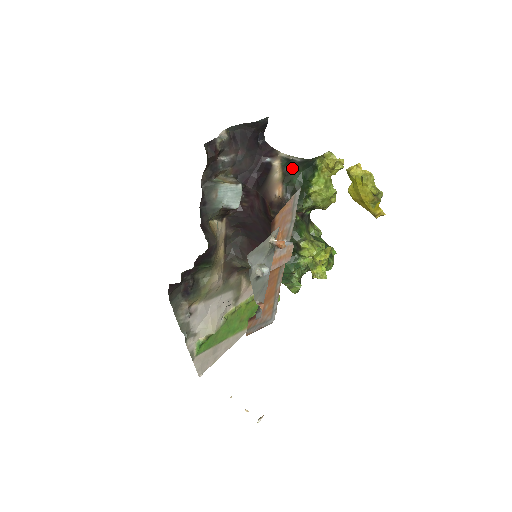
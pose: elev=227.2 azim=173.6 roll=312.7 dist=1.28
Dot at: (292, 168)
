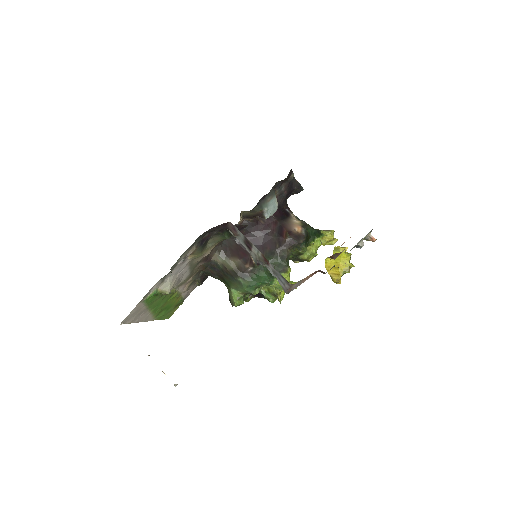
Dot at: (308, 224)
